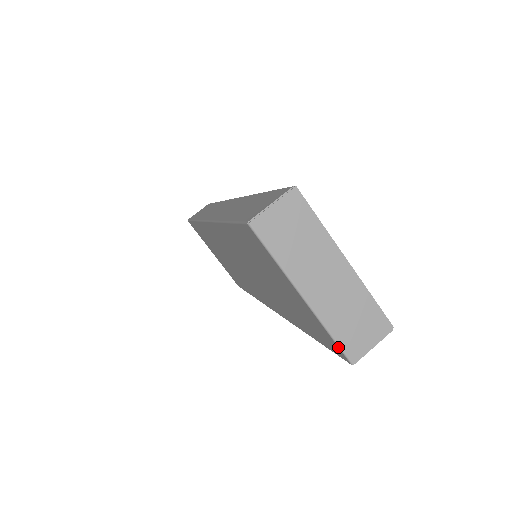
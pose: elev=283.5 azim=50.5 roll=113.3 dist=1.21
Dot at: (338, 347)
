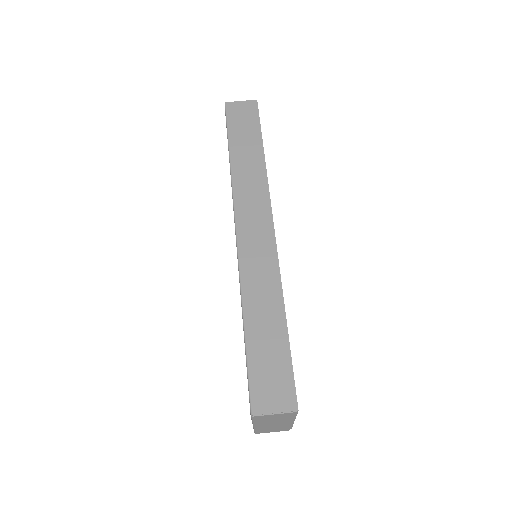
Dot at: (254, 431)
